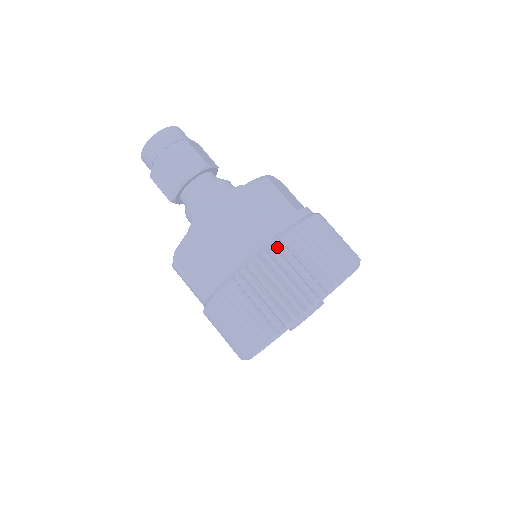
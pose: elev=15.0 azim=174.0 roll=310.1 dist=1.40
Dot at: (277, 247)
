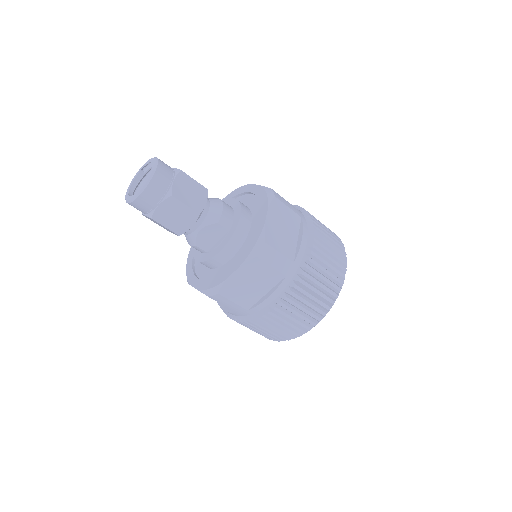
Dot at: (280, 305)
